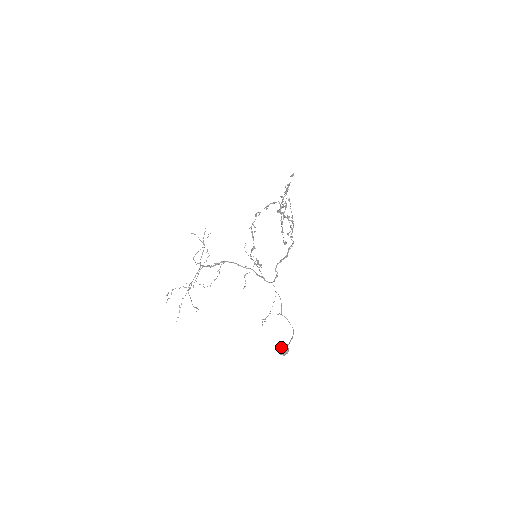
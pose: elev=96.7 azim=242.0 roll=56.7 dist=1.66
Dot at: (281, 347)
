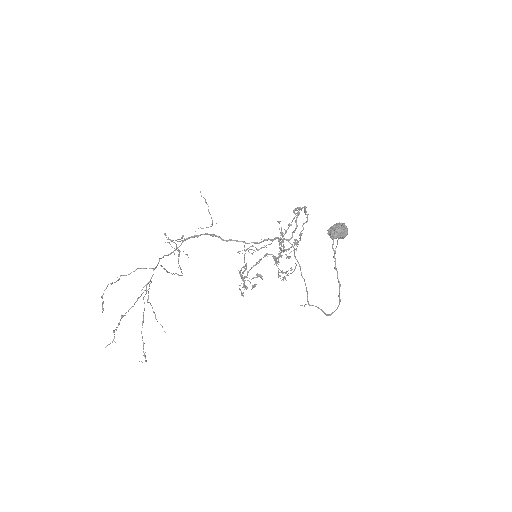
Dot at: (333, 225)
